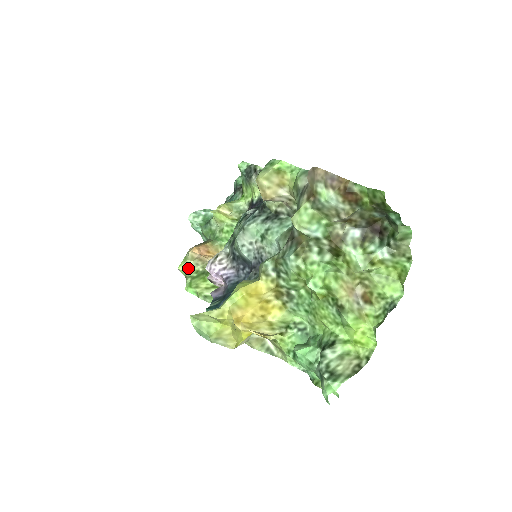
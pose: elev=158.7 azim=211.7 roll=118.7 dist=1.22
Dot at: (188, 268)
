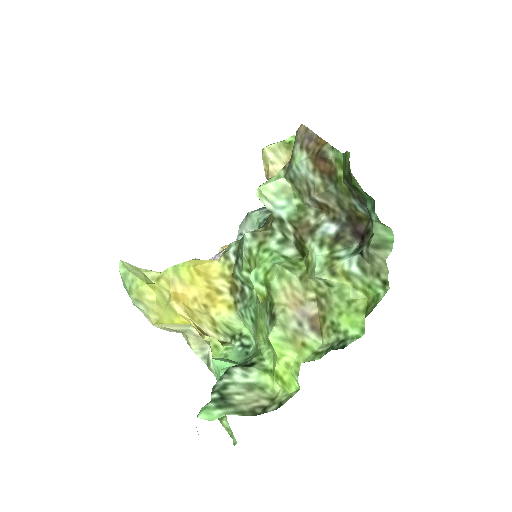
Dot at: occluded
